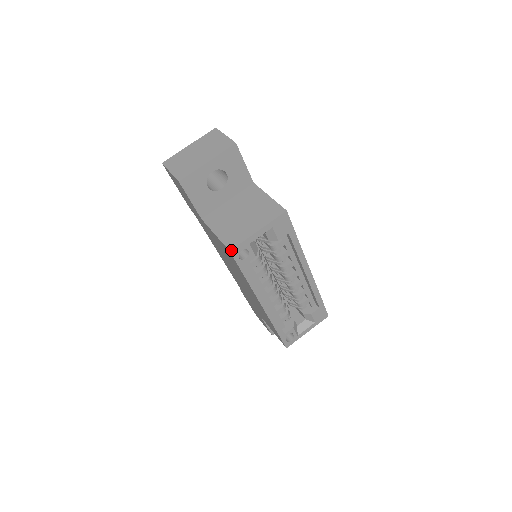
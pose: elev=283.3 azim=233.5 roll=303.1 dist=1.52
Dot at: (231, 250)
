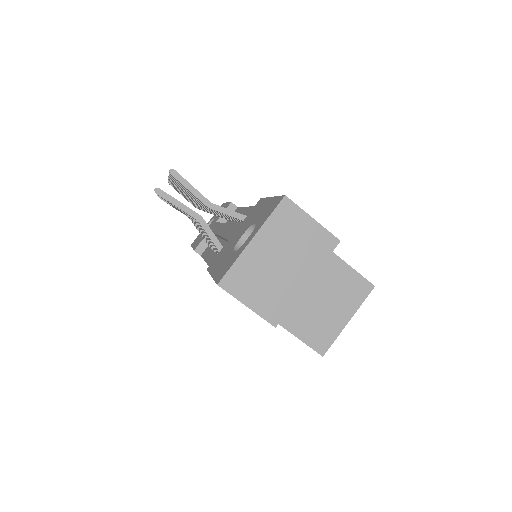
Dot at: occluded
